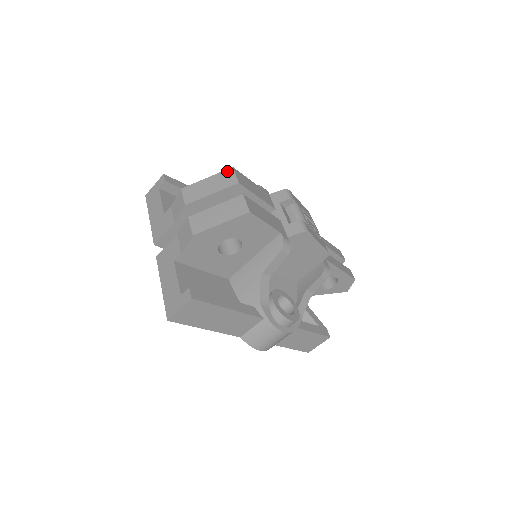
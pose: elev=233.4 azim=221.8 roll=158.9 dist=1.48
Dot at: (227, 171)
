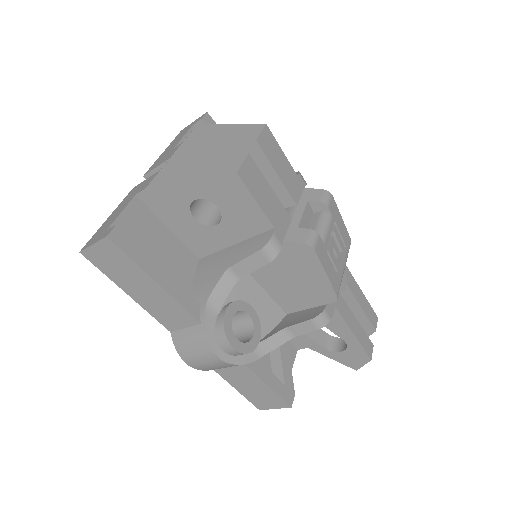
Dot at: (256, 125)
